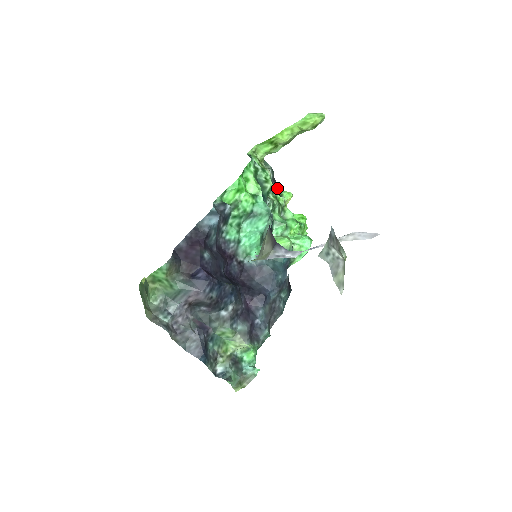
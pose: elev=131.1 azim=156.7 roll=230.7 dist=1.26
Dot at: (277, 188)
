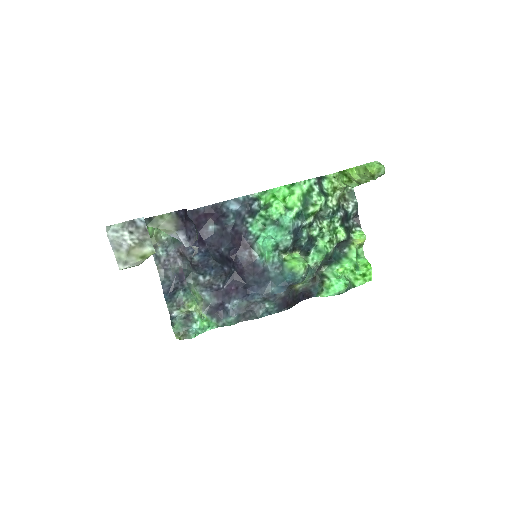
Dot at: (355, 224)
